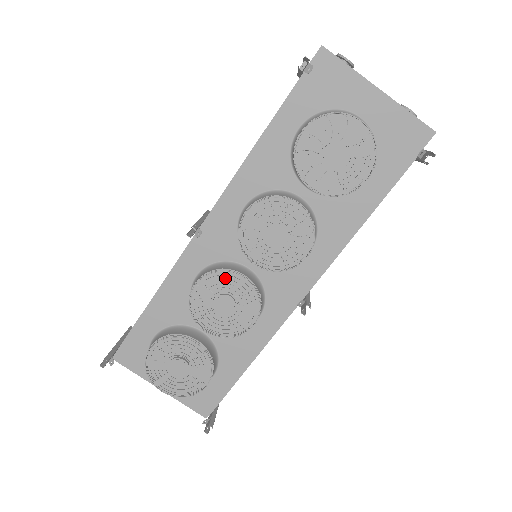
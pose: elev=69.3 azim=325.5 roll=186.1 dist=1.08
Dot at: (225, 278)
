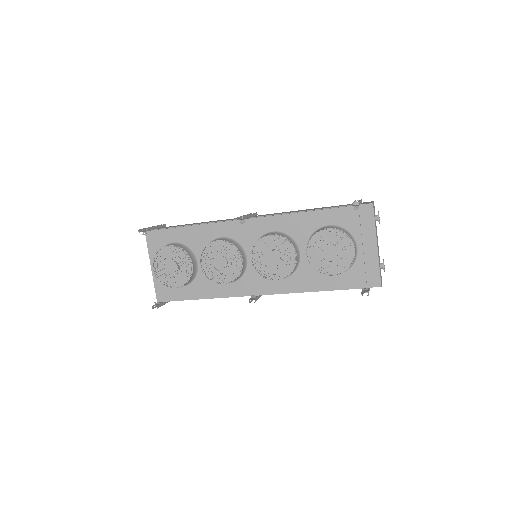
Dot at: (233, 252)
